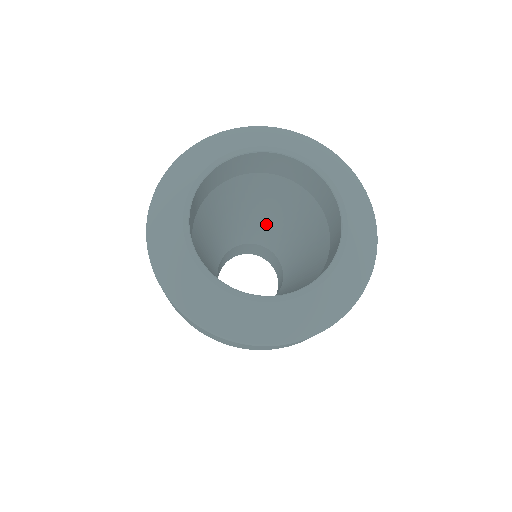
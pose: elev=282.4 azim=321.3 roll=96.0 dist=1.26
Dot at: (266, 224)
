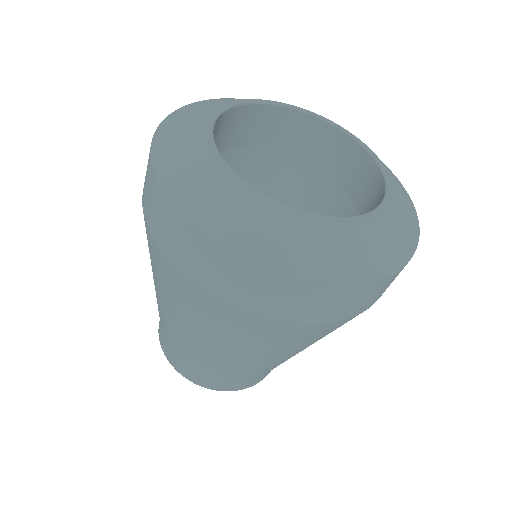
Dot at: occluded
